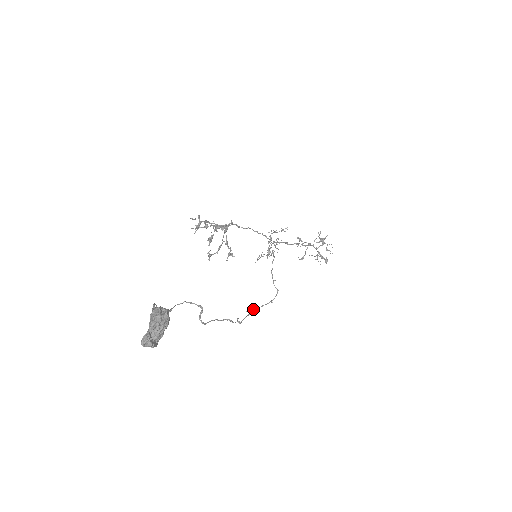
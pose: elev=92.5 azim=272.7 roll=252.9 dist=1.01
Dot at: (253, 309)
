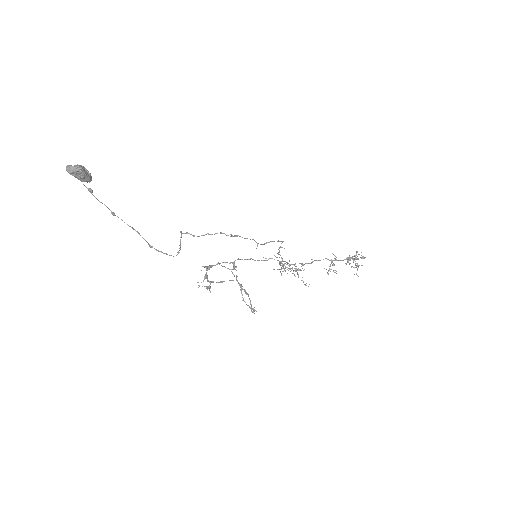
Dot at: (260, 244)
